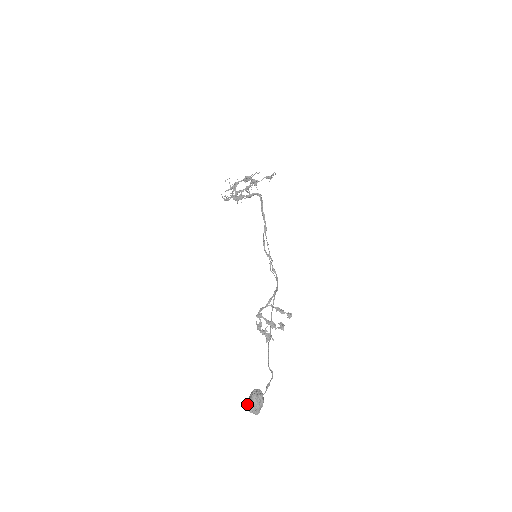
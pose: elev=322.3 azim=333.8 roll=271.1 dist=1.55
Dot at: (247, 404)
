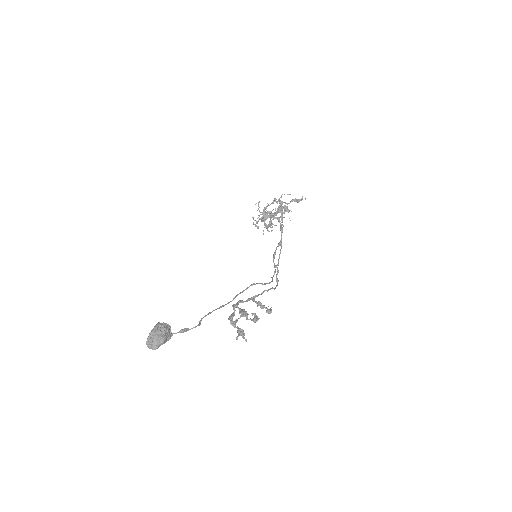
Dot at: (148, 336)
